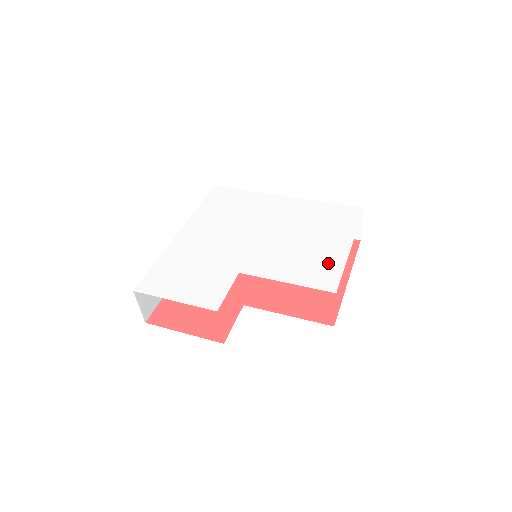
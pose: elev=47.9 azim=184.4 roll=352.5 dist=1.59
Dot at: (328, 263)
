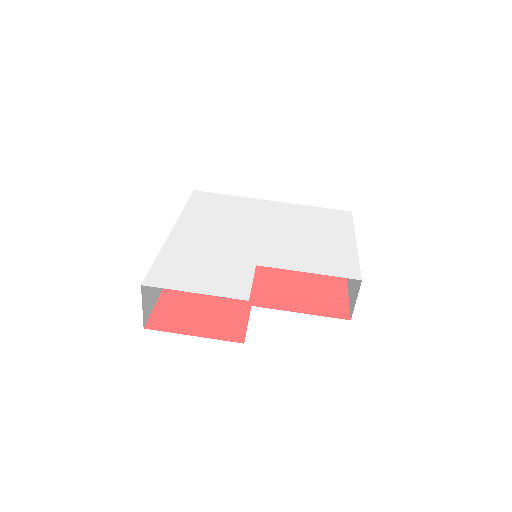
Dot at: (342, 255)
